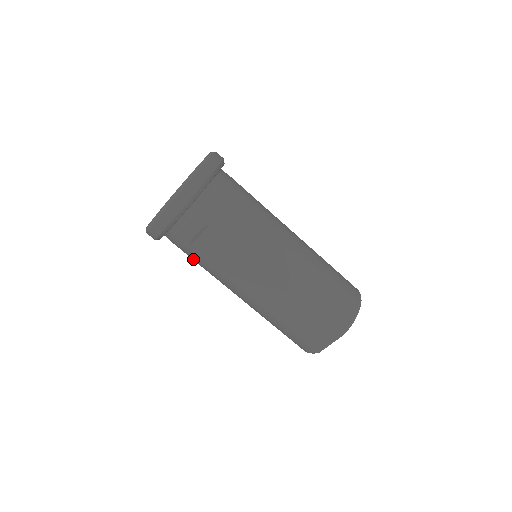
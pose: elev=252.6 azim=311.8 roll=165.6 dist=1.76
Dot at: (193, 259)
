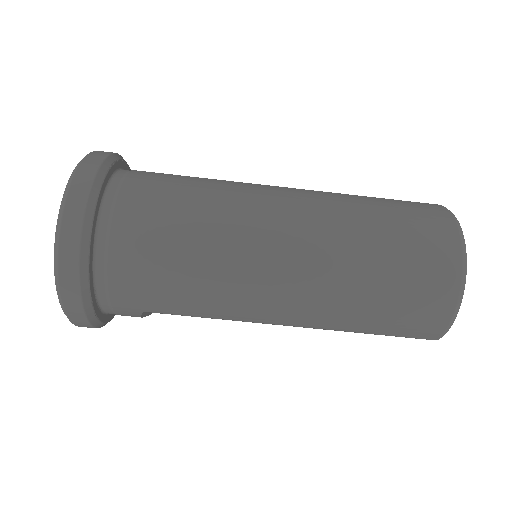
Dot at: occluded
